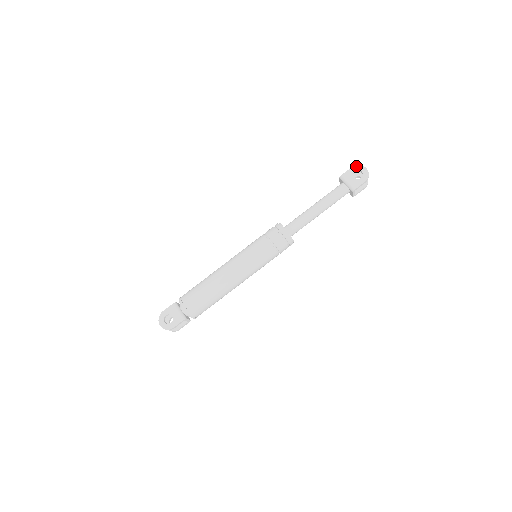
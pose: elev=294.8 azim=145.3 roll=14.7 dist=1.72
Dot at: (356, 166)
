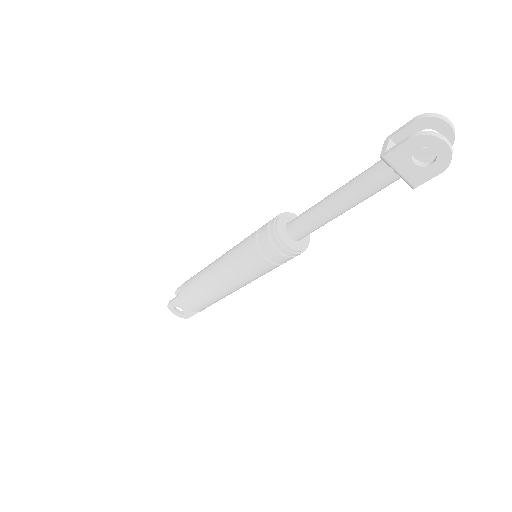
Dot at: (420, 138)
